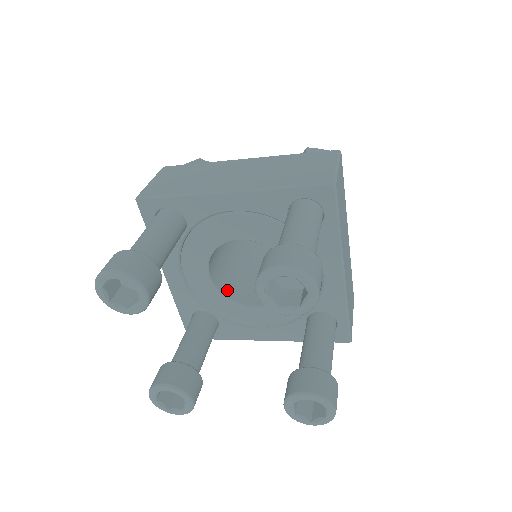
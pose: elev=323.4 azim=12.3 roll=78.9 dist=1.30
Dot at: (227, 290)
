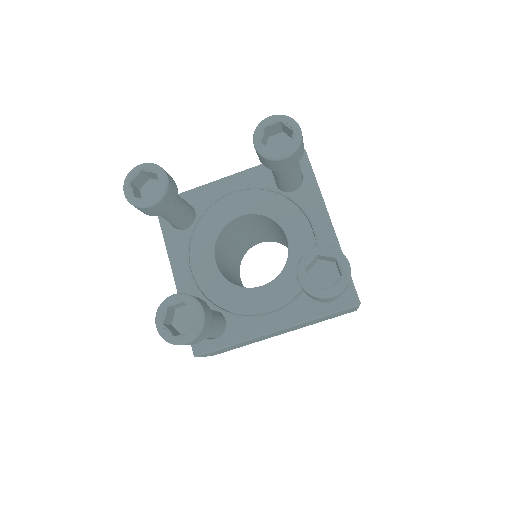
Dot at: occluded
